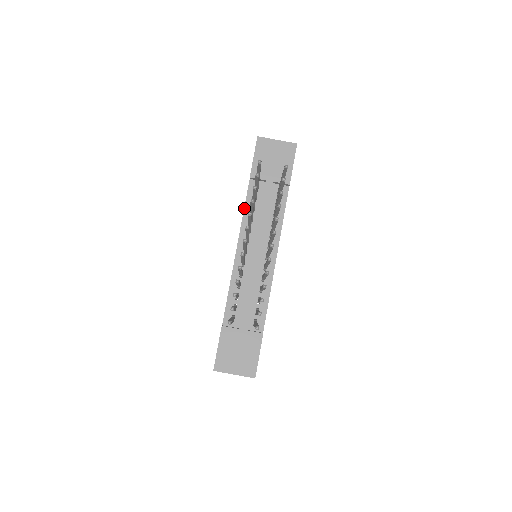
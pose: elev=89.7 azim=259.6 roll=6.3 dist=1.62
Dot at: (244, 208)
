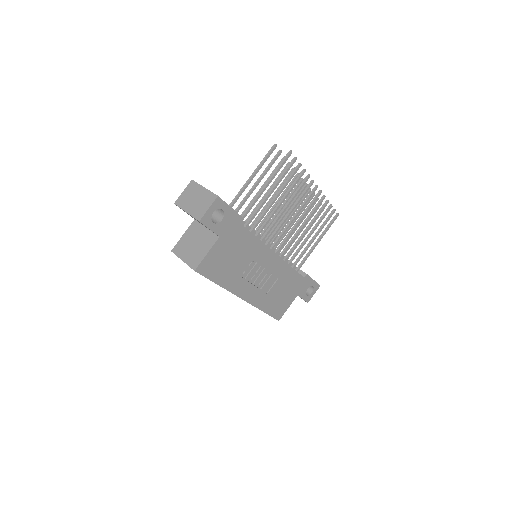
Dot at: occluded
